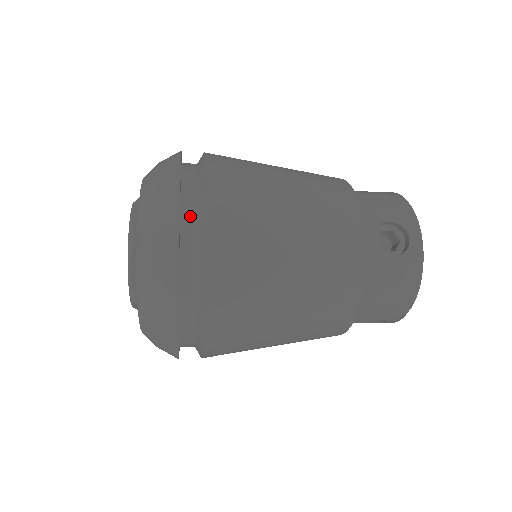
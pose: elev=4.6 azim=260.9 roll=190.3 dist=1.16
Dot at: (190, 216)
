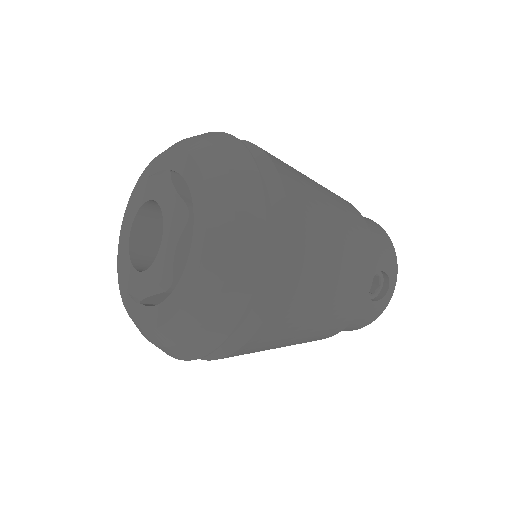
Dot at: occluded
